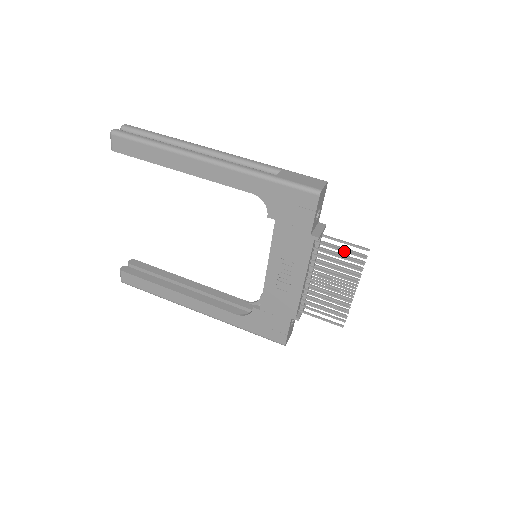
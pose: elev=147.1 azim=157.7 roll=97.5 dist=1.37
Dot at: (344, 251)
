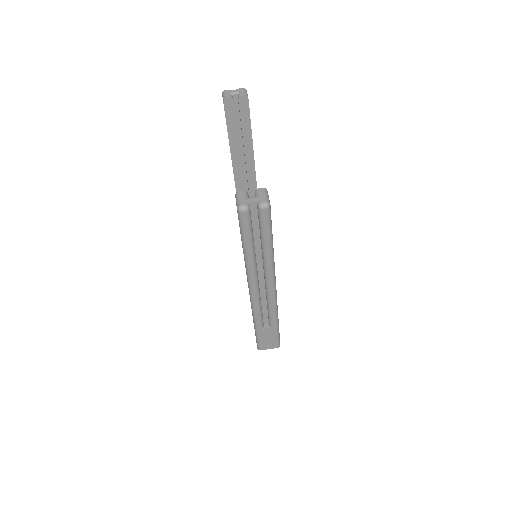
Dot at: occluded
